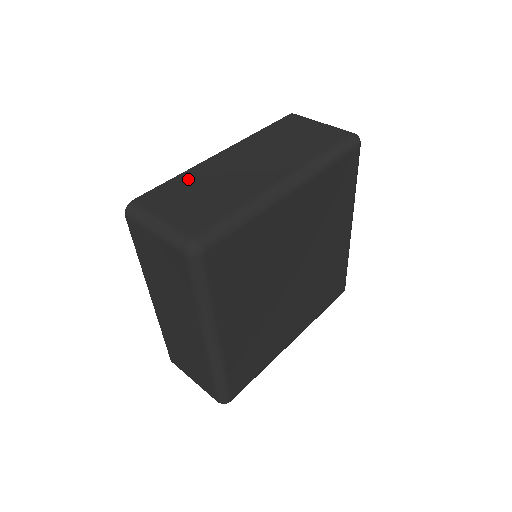
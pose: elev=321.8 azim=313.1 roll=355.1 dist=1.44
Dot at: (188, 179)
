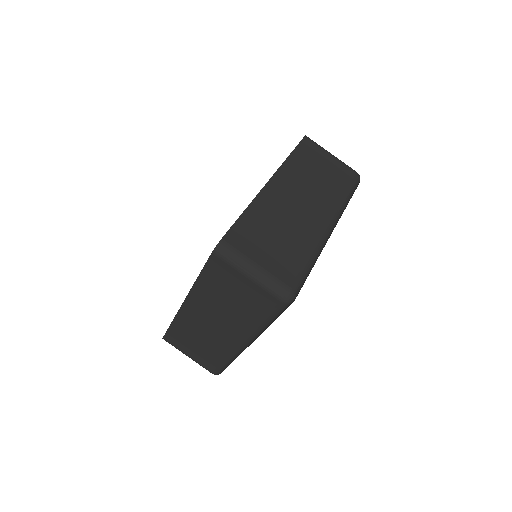
Dot at: (257, 215)
